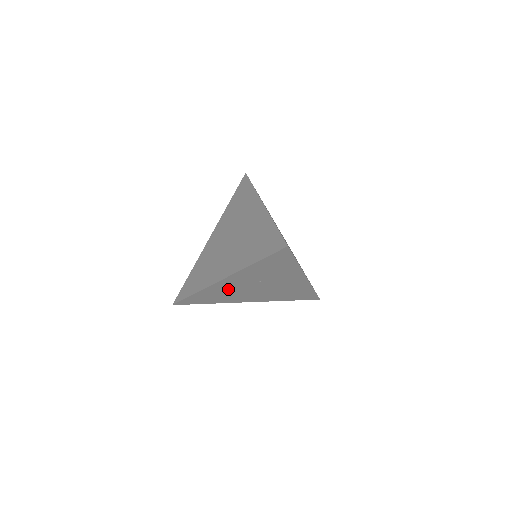
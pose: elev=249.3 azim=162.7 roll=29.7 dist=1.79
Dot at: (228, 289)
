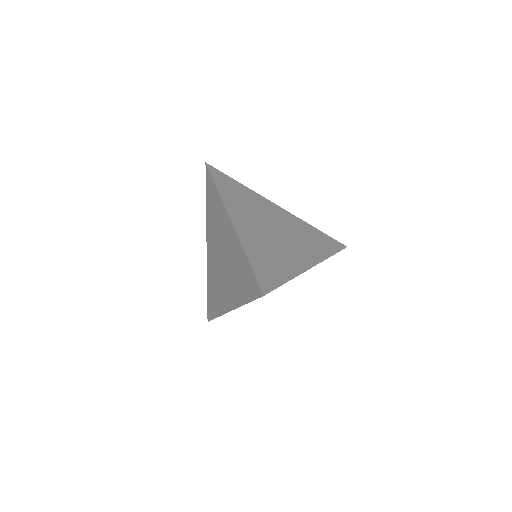
Dot at: occluded
